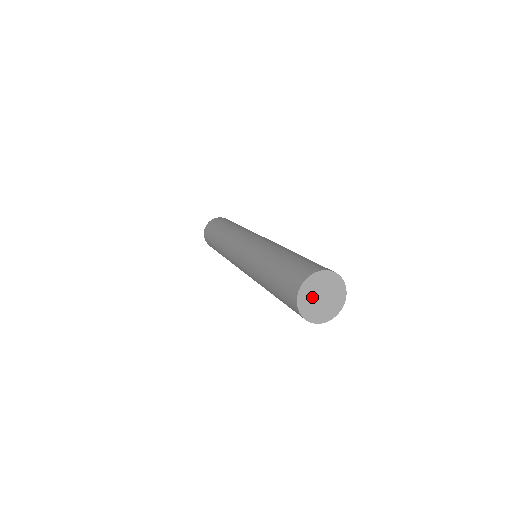
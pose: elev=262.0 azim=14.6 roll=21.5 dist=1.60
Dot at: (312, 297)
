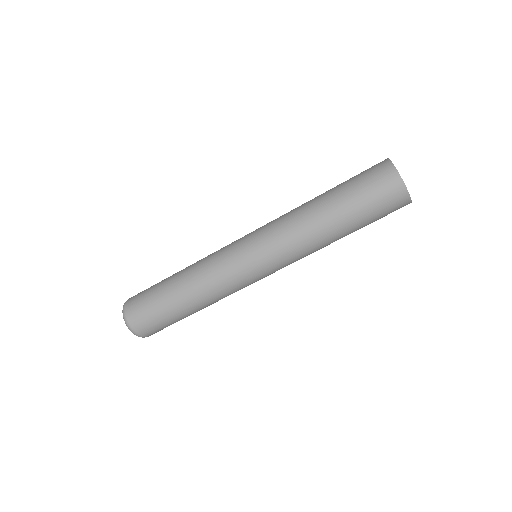
Dot at: occluded
